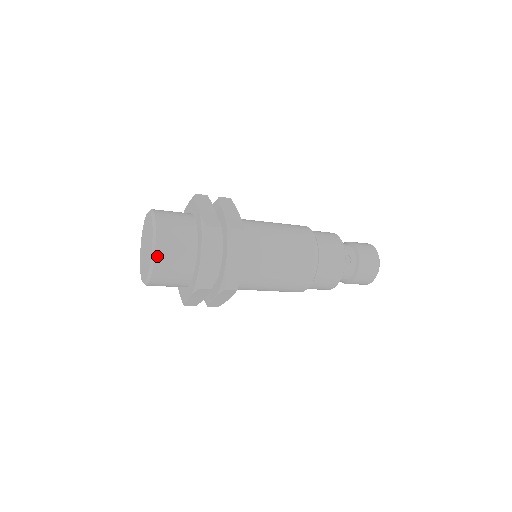
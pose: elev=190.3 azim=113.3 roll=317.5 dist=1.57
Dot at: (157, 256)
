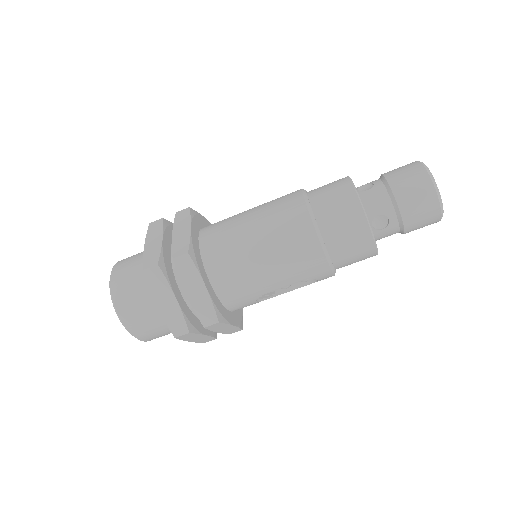
Dot at: (113, 275)
